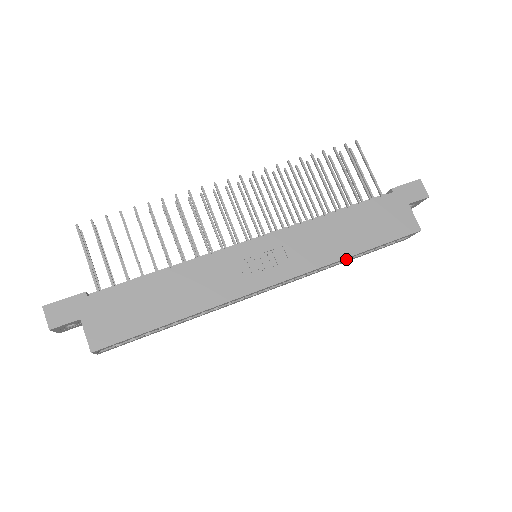
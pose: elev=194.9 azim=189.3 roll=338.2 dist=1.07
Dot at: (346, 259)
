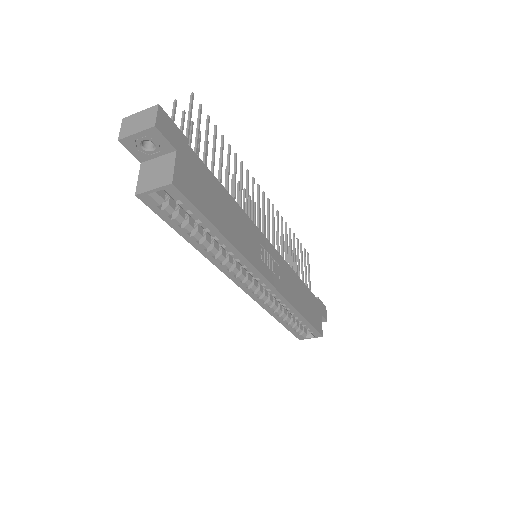
Dot at: (284, 316)
